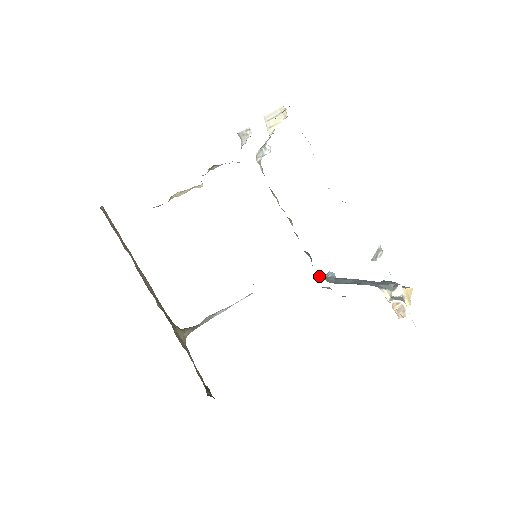
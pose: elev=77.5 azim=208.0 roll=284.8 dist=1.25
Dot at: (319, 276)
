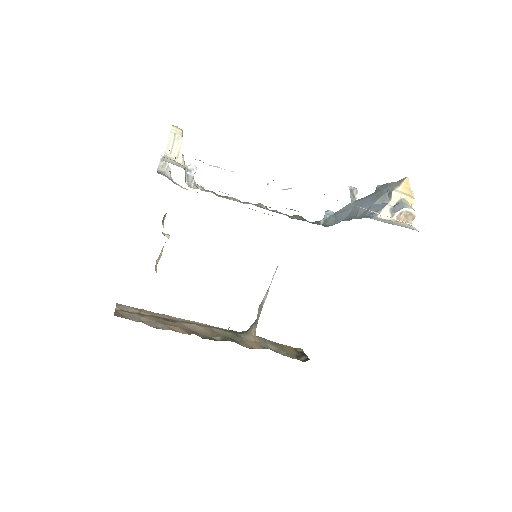
Dot at: occluded
